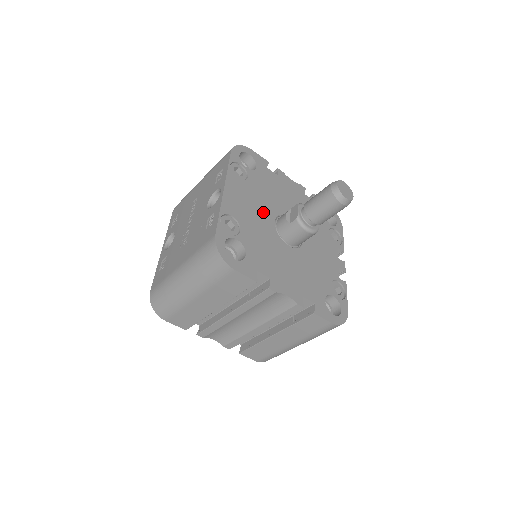
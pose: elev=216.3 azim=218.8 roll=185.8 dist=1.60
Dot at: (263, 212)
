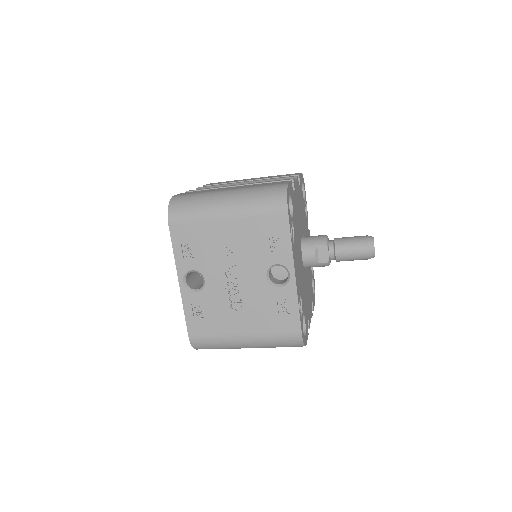
Dot at: (300, 258)
